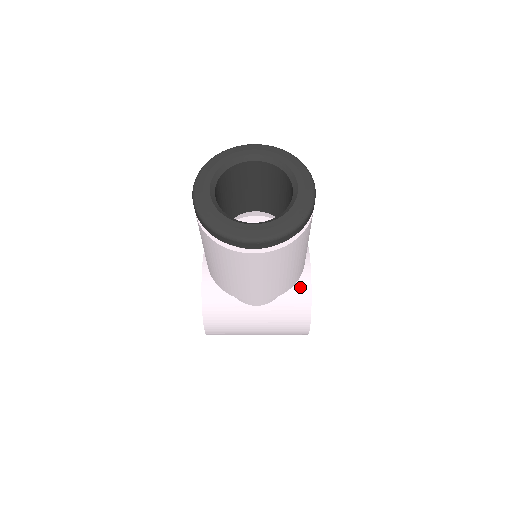
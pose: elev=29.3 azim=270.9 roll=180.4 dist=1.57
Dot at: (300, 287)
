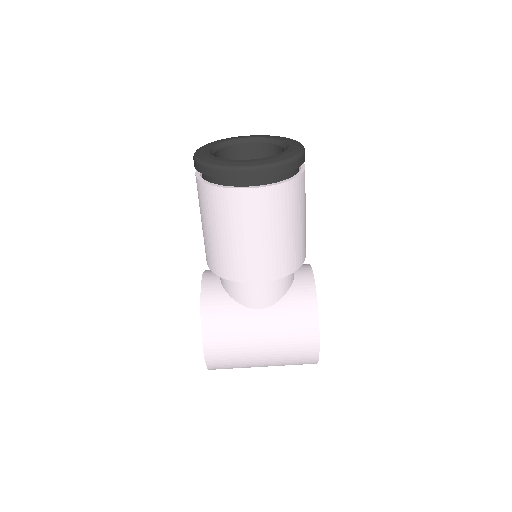
Dot at: (304, 288)
